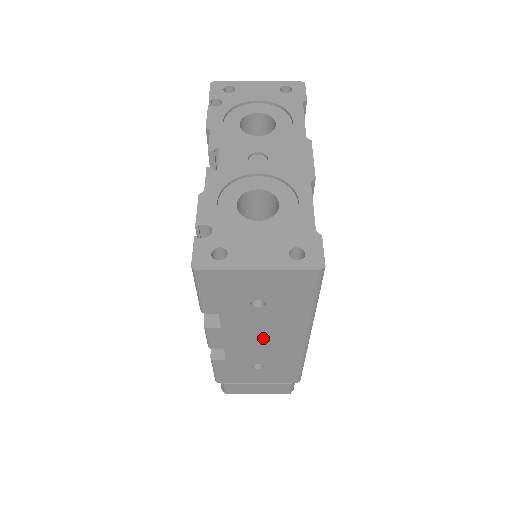
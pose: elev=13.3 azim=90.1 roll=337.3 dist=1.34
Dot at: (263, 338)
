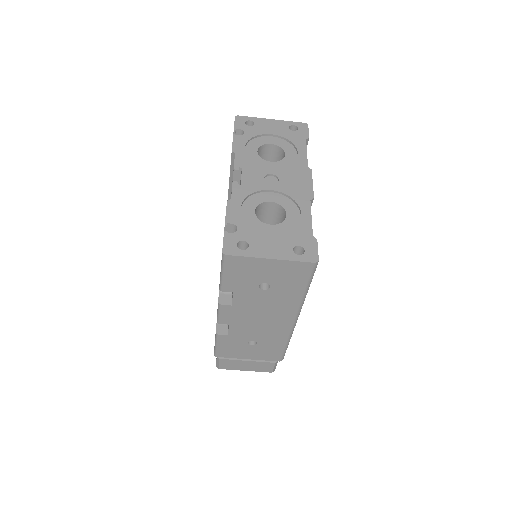
Dot at: (262, 317)
